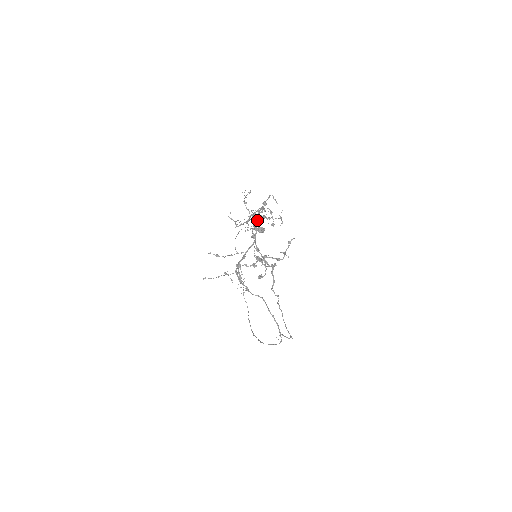
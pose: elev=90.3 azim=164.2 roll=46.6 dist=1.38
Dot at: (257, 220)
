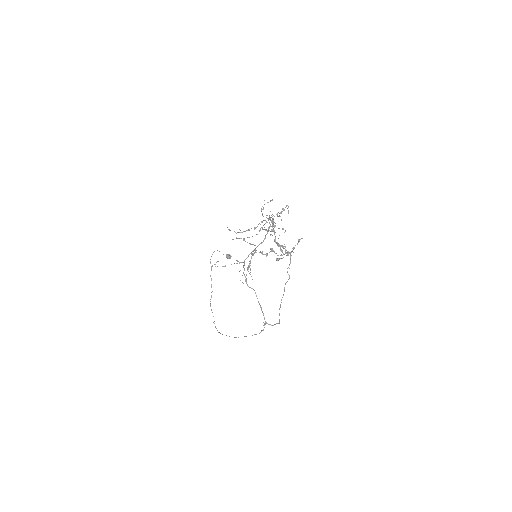
Dot at: occluded
